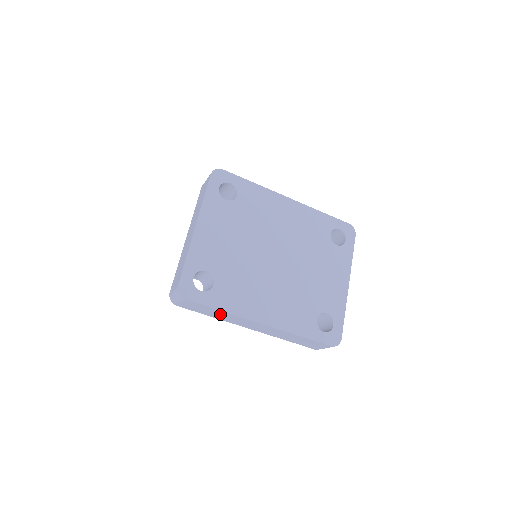
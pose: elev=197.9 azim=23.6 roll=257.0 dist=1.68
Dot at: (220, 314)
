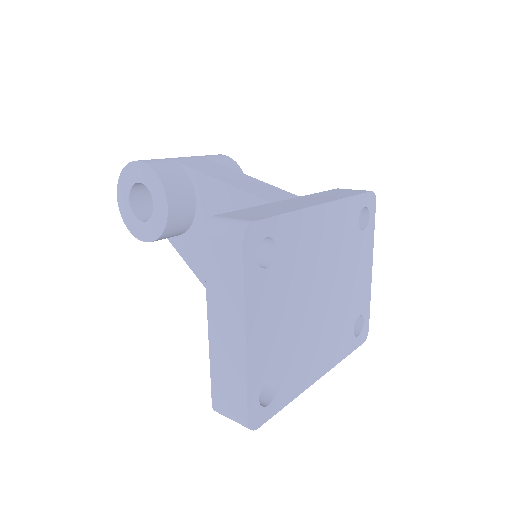
Dot at: occluded
